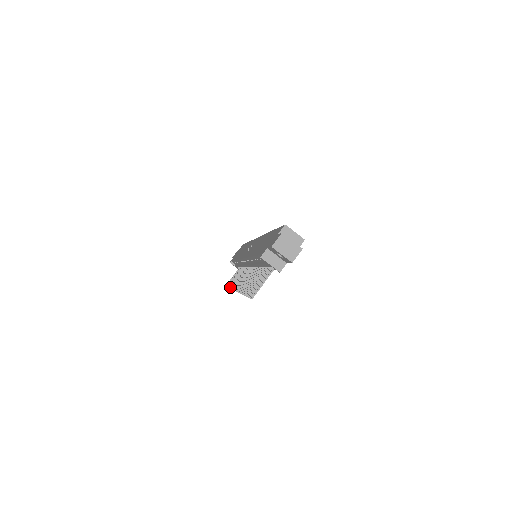
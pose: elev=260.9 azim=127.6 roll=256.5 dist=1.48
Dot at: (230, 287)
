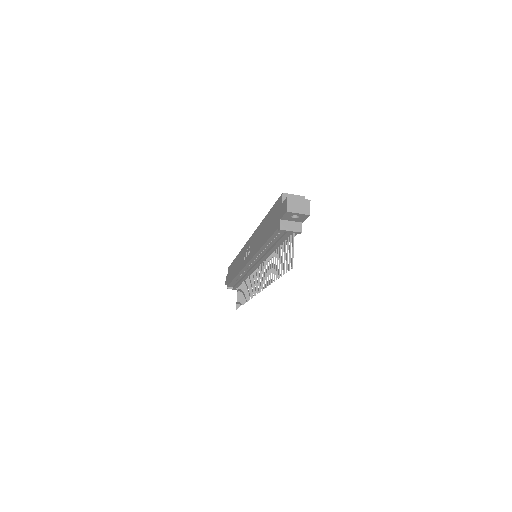
Dot at: (245, 302)
